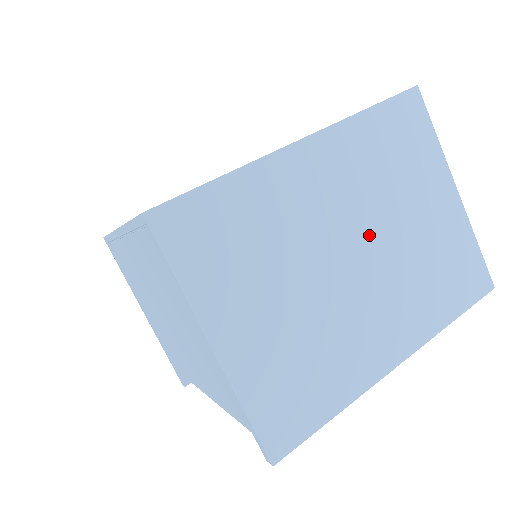
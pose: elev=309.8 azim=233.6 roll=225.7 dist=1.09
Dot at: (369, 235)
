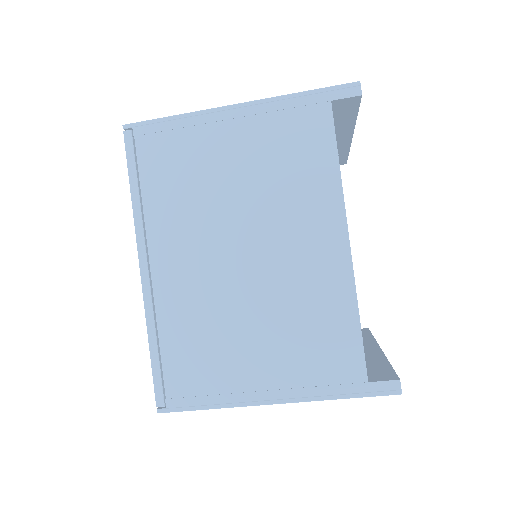
Dot at: occluded
